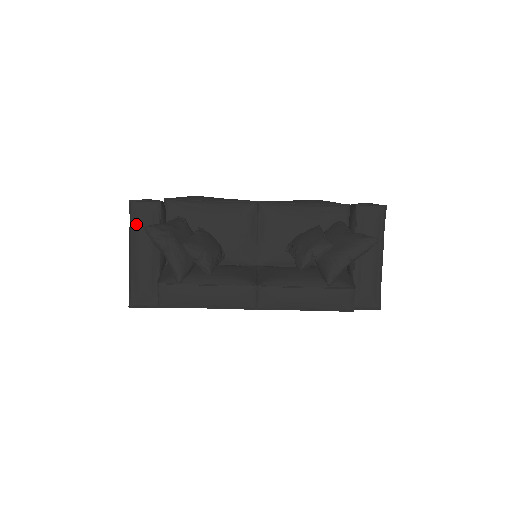
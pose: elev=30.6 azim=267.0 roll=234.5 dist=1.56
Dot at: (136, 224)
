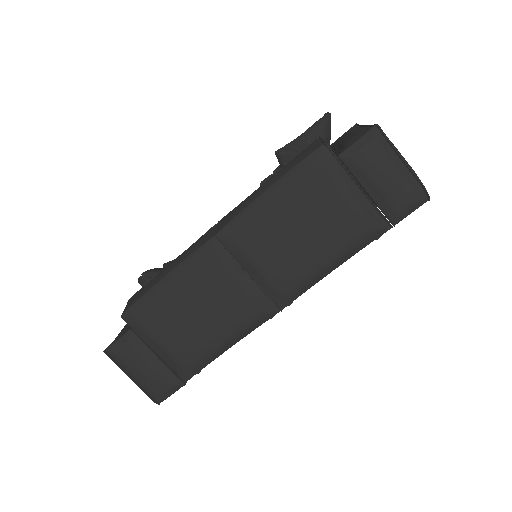
Dot at: occluded
